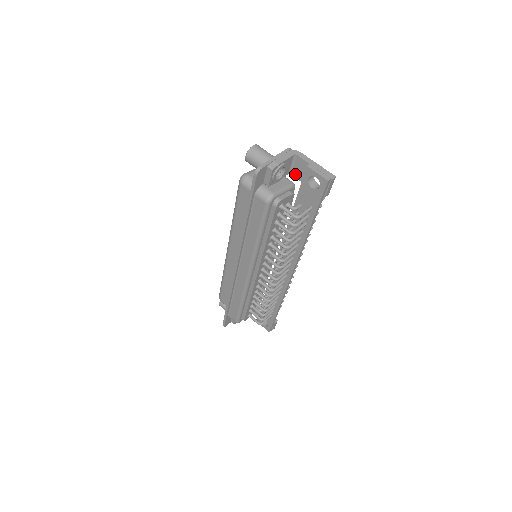
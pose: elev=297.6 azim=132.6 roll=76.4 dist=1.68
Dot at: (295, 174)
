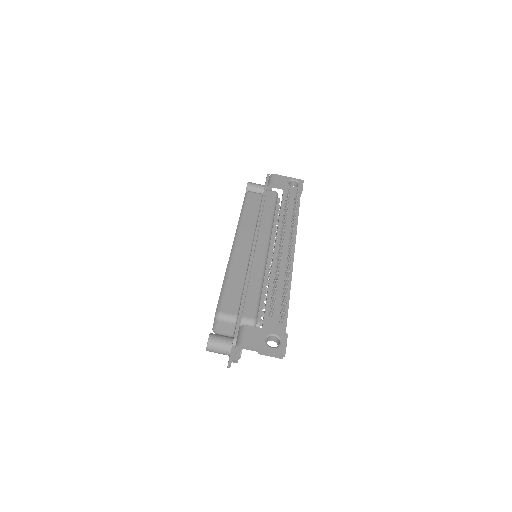
Dot at: occluded
